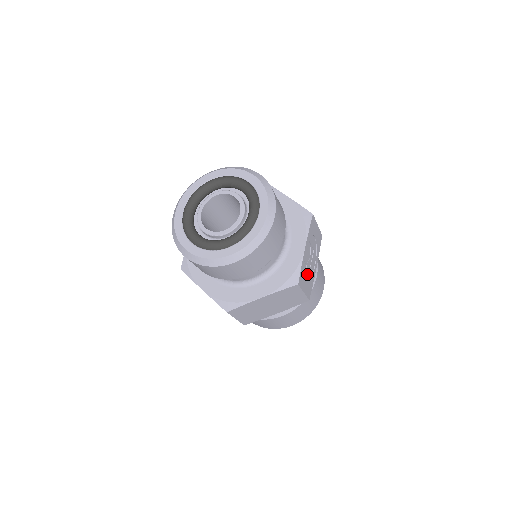
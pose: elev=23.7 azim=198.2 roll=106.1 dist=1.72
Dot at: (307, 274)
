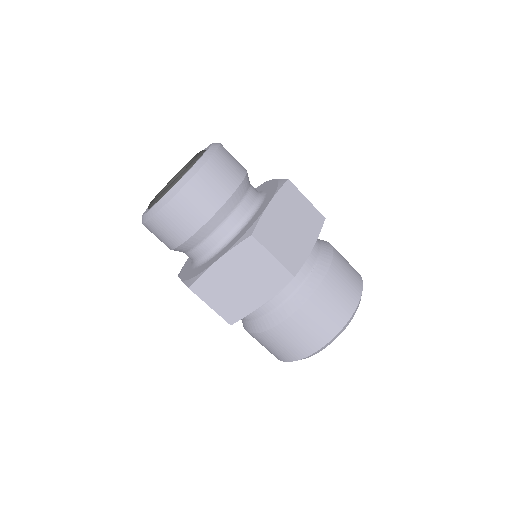
Dot at: occluded
